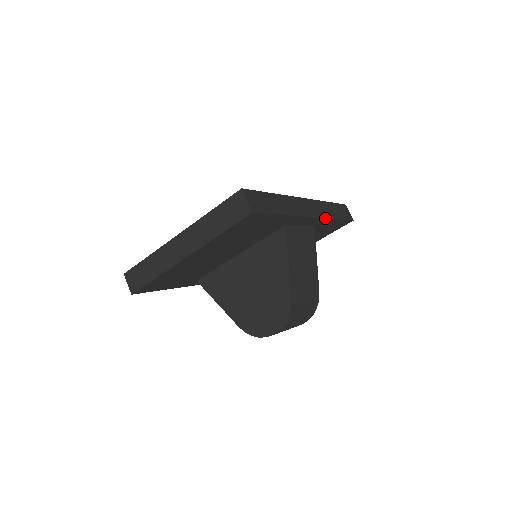
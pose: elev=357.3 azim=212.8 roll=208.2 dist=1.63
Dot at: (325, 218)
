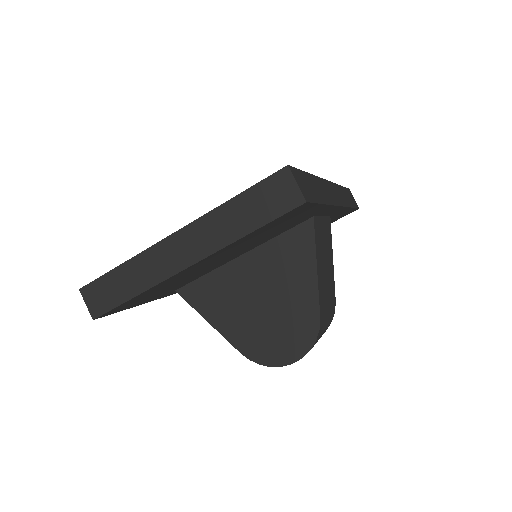
Dot at: (346, 207)
